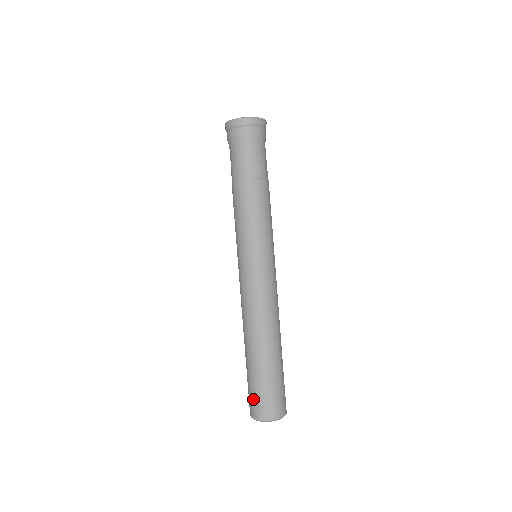
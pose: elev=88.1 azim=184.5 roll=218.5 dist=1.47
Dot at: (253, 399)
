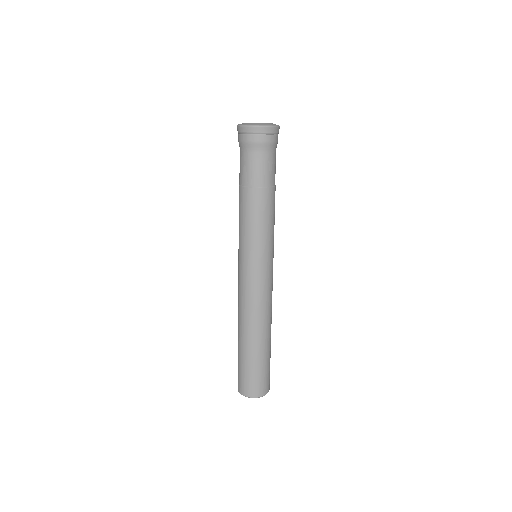
Dot at: (242, 379)
